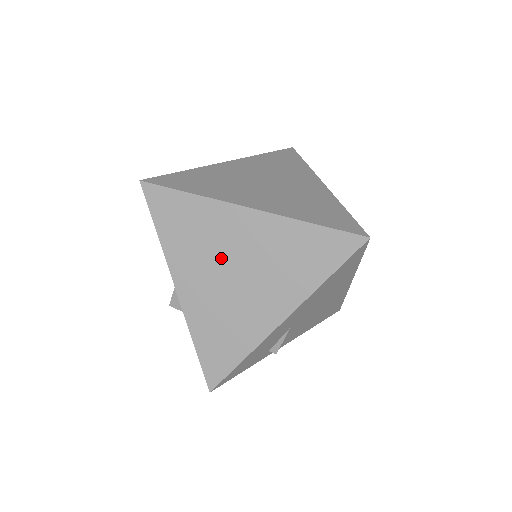
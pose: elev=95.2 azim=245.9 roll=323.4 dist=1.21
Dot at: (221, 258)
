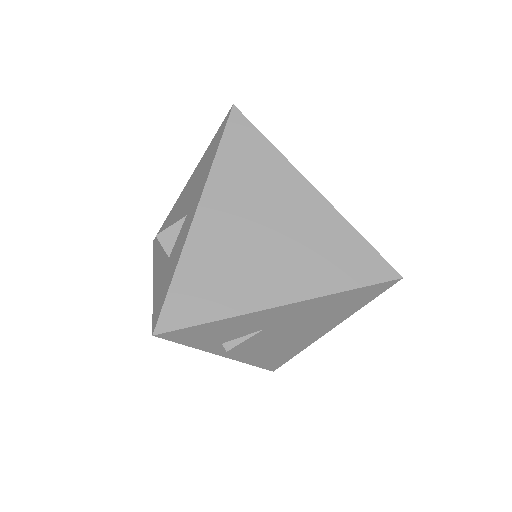
Dot at: (261, 213)
